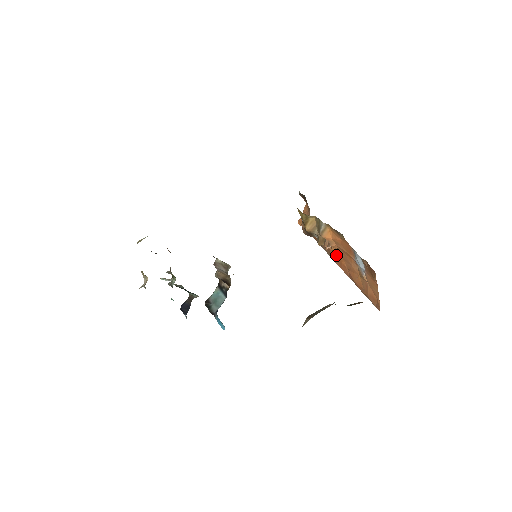
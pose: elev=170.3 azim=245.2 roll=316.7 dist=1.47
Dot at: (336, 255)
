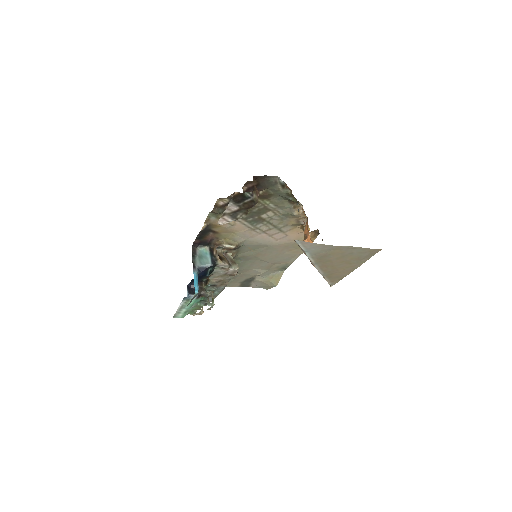
Dot at: occluded
